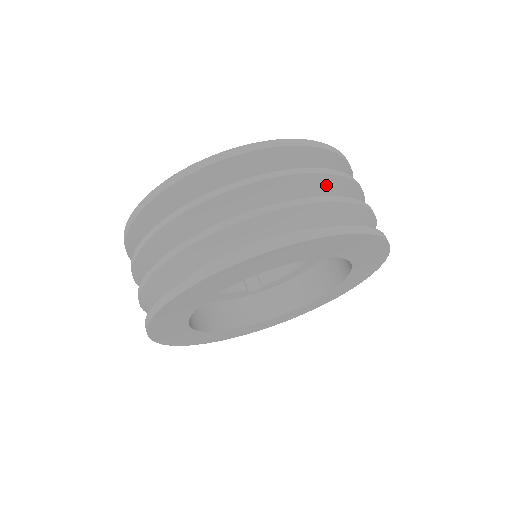
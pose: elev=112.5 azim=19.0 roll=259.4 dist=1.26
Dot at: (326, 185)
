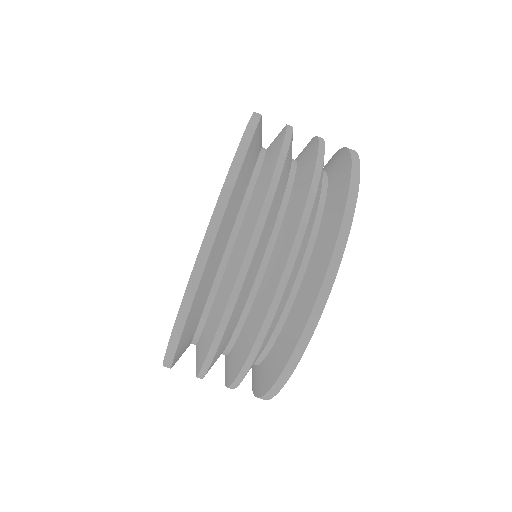
Dot at: occluded
